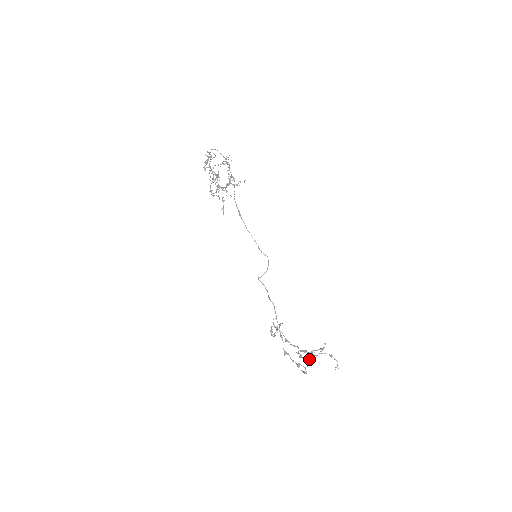
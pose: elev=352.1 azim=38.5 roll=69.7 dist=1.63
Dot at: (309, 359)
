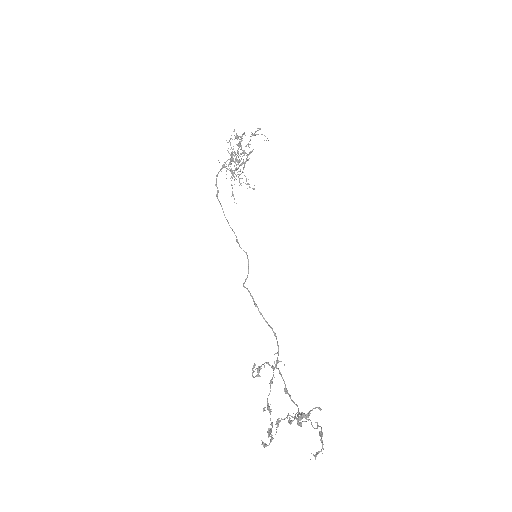
Dot at: (277, 425)
